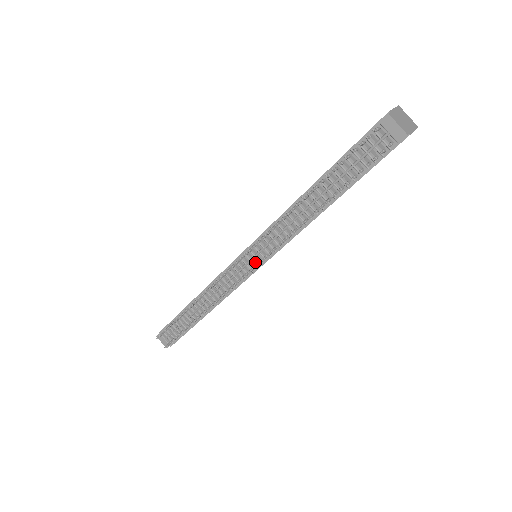
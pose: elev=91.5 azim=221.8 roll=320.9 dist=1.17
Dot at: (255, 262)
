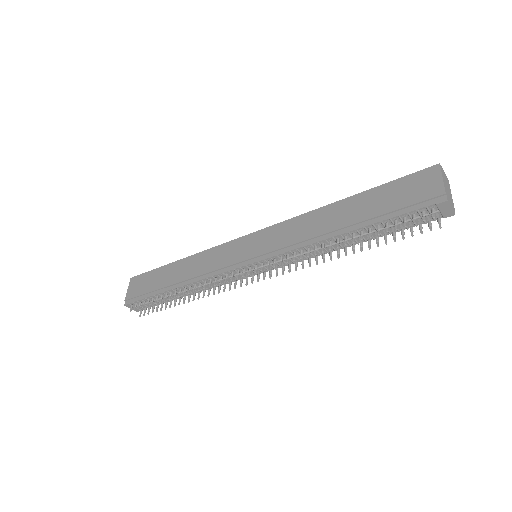
Dot at: occluded
